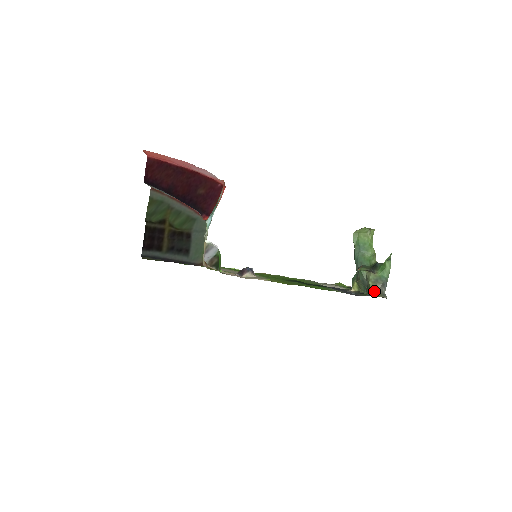
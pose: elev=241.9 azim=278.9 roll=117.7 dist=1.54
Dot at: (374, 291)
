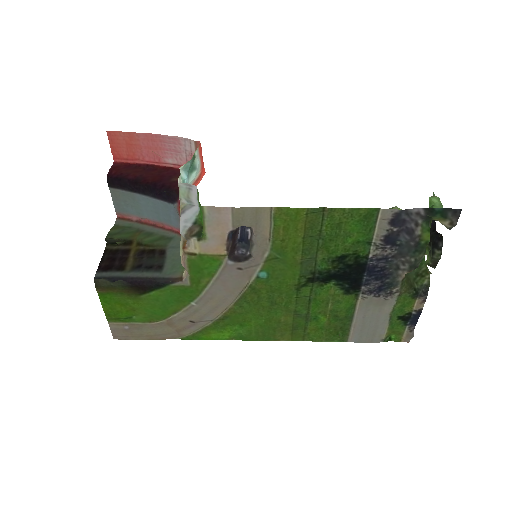
Dot at: occluded
